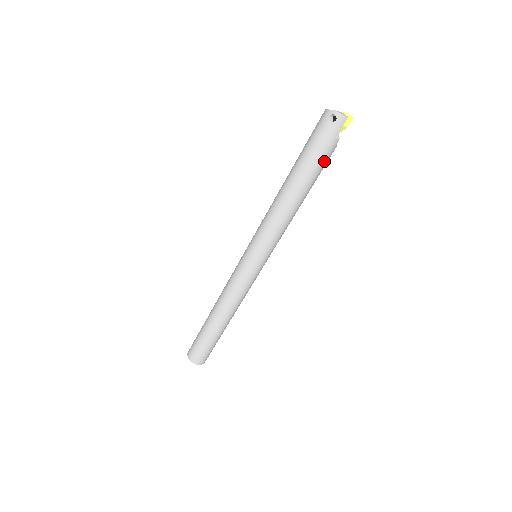
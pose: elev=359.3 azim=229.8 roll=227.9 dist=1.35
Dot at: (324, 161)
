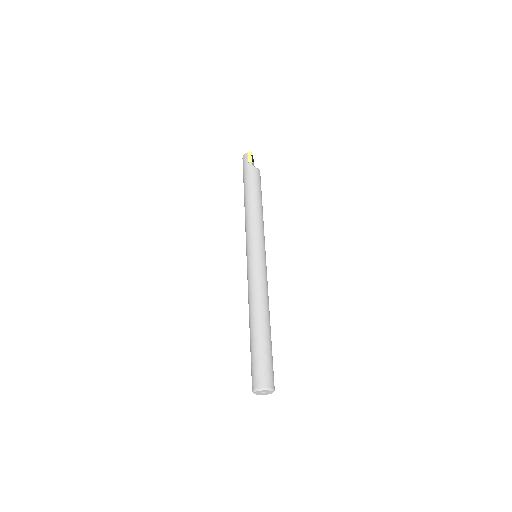
Dot at: (251, 175)
